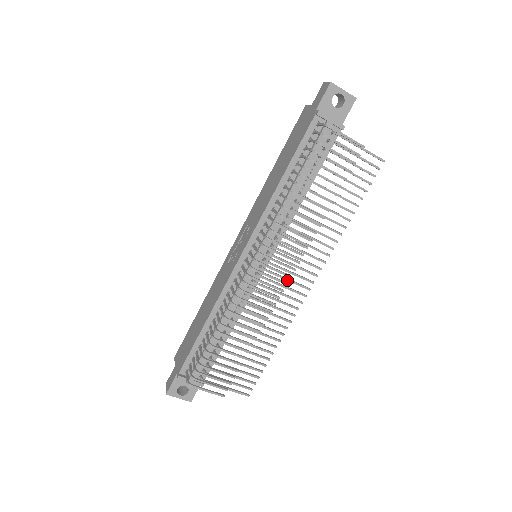
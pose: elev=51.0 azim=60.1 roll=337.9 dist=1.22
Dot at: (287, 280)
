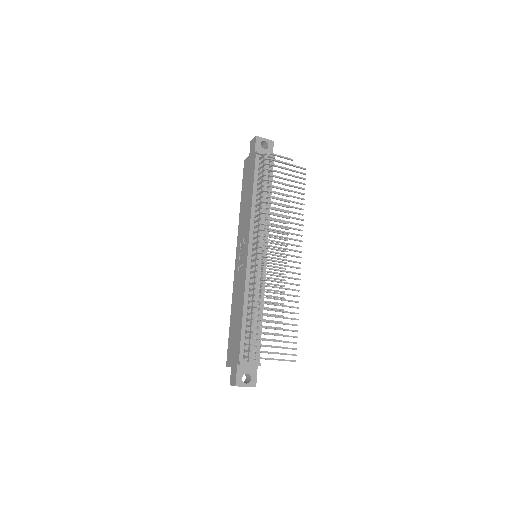
Dot at: (284, 260)
